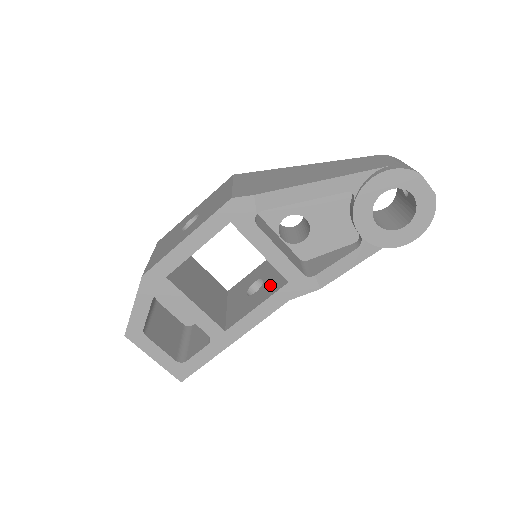
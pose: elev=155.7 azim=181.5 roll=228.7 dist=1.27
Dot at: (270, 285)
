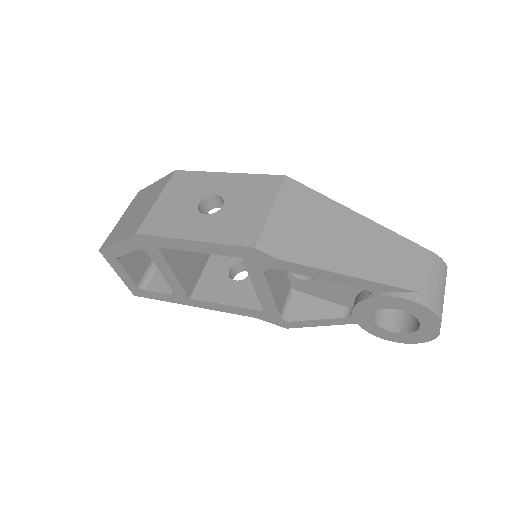
Dot at: (250, 290)
